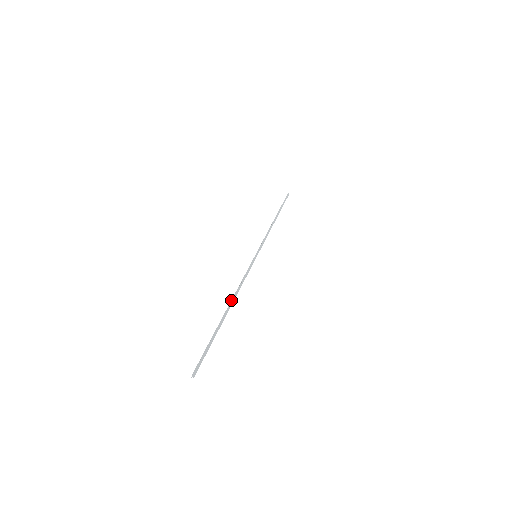
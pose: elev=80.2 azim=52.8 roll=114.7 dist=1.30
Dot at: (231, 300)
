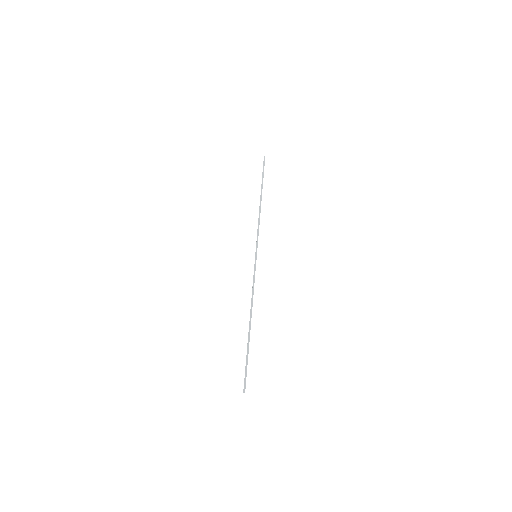
Dot at: (250, 314)
